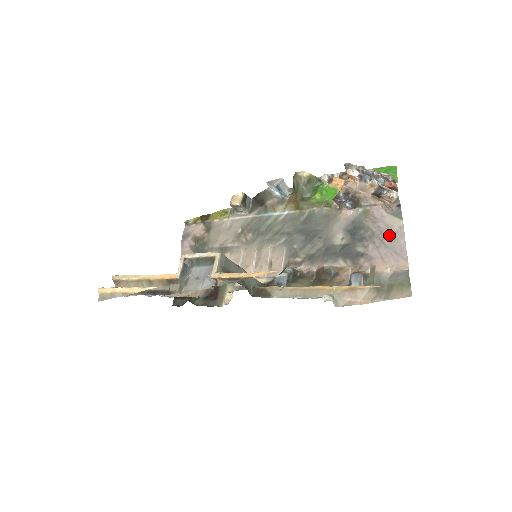
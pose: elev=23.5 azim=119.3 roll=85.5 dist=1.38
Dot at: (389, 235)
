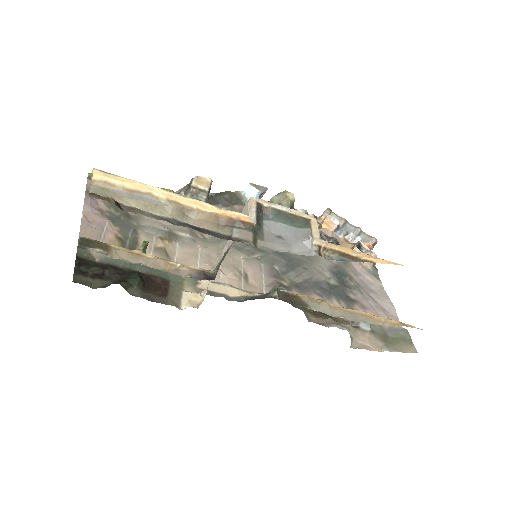
Dot at: (374, 291)
